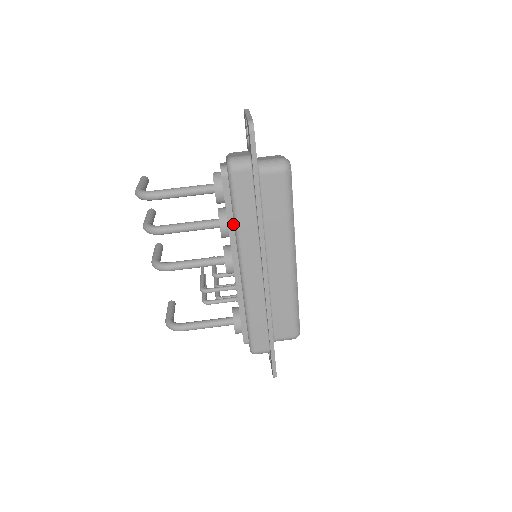
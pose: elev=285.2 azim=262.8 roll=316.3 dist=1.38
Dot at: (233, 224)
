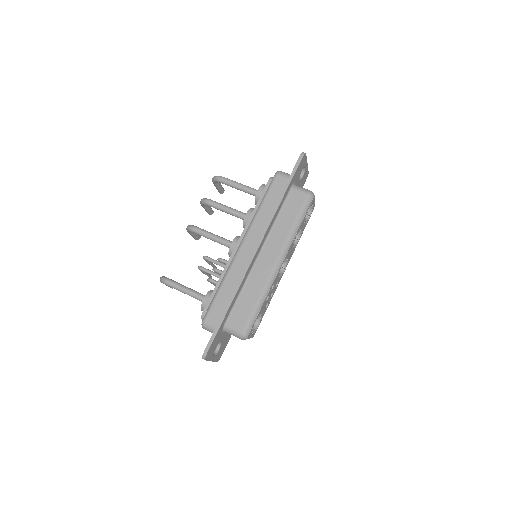
Dot at: occluded
